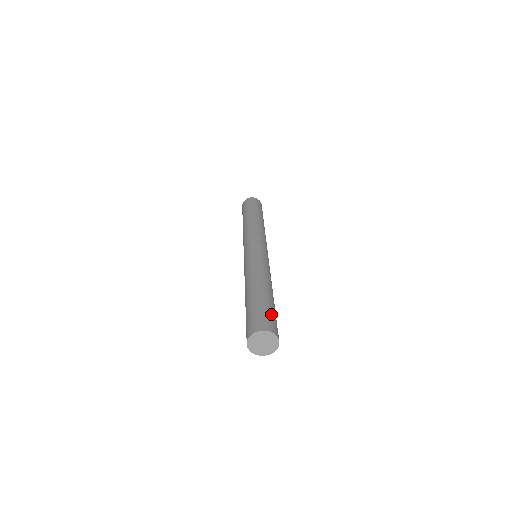
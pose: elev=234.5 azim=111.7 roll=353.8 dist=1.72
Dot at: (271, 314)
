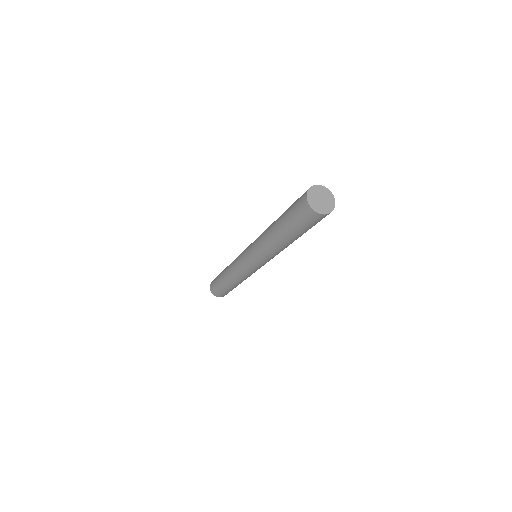
Dot at: occluded
